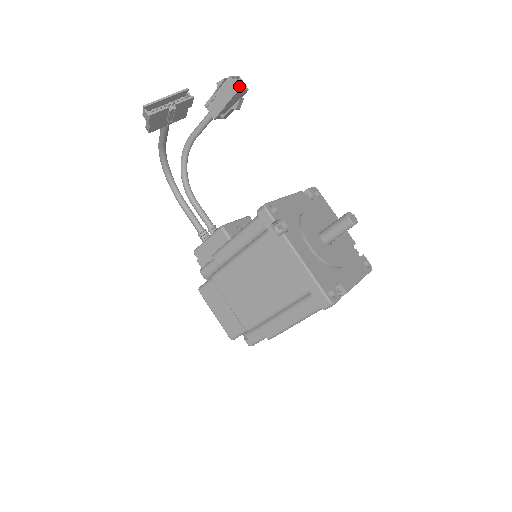
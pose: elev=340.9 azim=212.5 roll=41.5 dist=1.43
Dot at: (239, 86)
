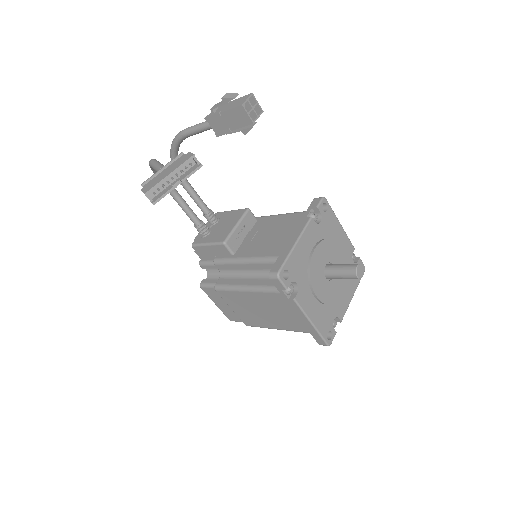
Dot at: (252, 112)
